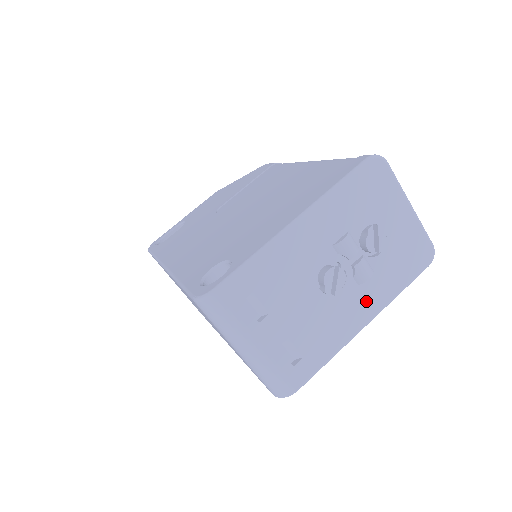
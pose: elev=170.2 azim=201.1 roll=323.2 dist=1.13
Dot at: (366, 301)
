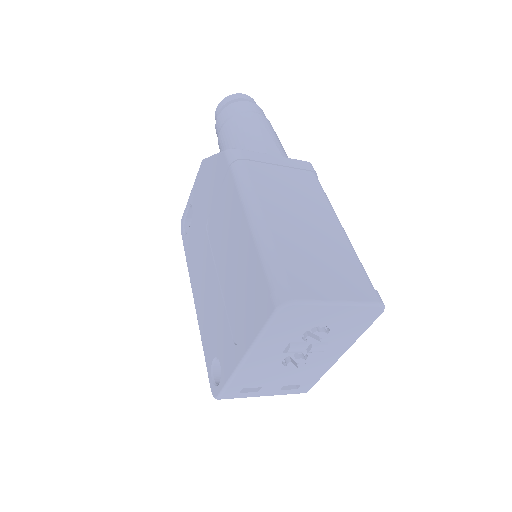
Dot at: (332, 352)
